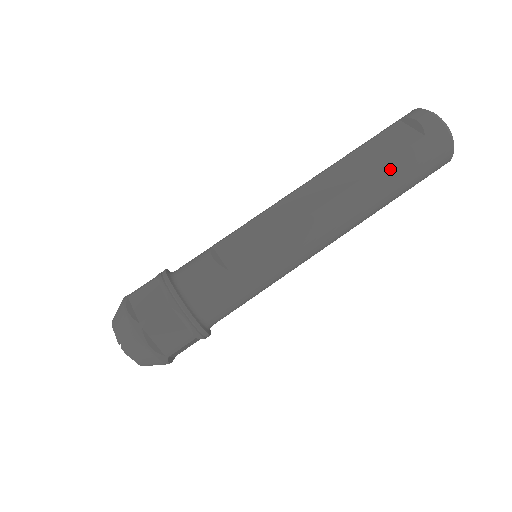
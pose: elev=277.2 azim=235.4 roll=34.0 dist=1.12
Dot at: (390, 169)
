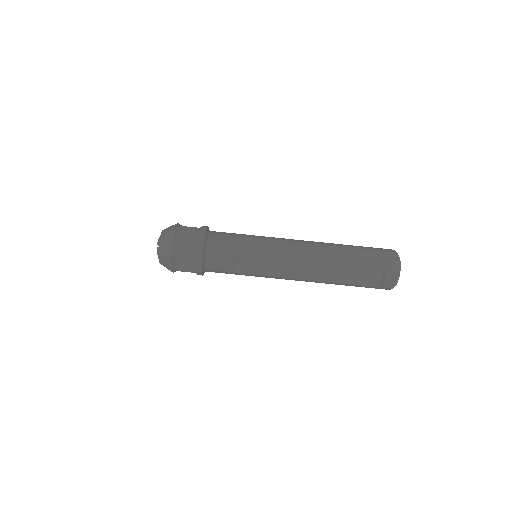
Dot at: (348, 285)
